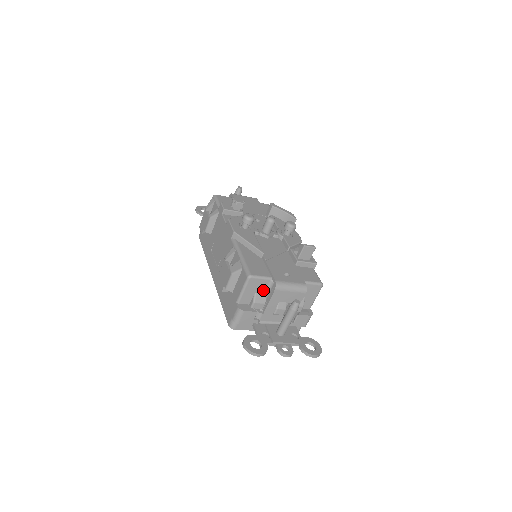
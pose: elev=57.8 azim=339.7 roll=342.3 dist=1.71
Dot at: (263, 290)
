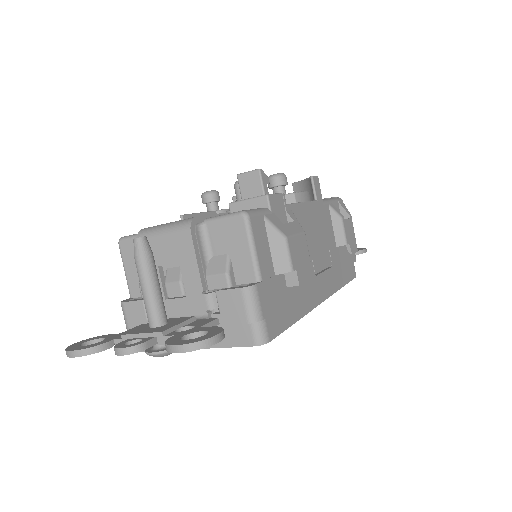
Dot at: occluded
